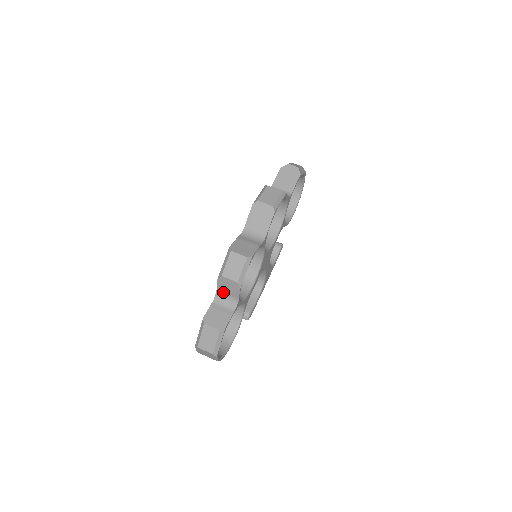
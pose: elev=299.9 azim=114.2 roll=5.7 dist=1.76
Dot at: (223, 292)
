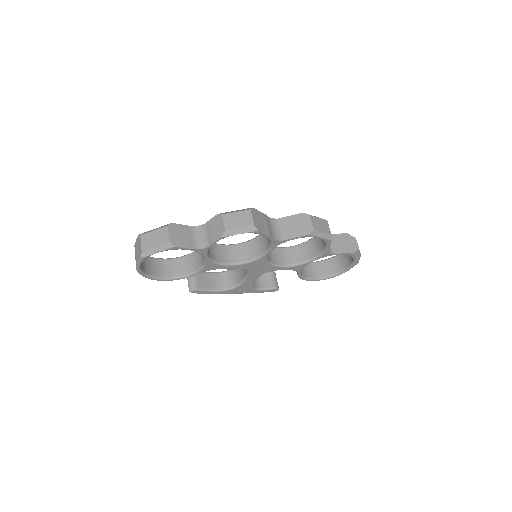
Dot at: (207, 229)
